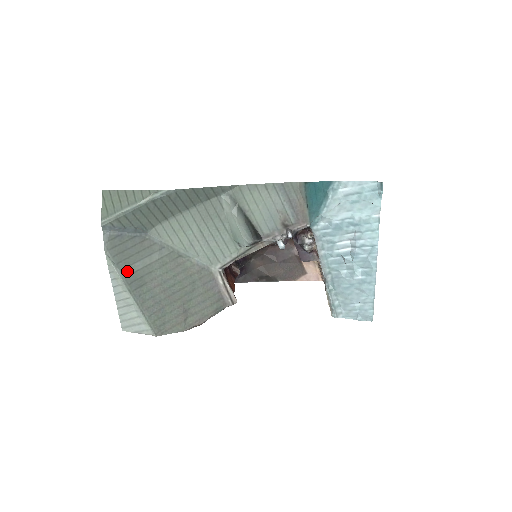
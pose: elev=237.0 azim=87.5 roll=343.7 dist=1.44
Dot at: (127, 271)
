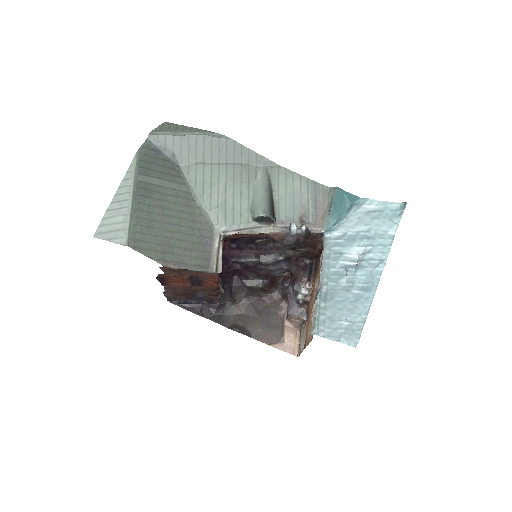
Dot at: (143, 178)
